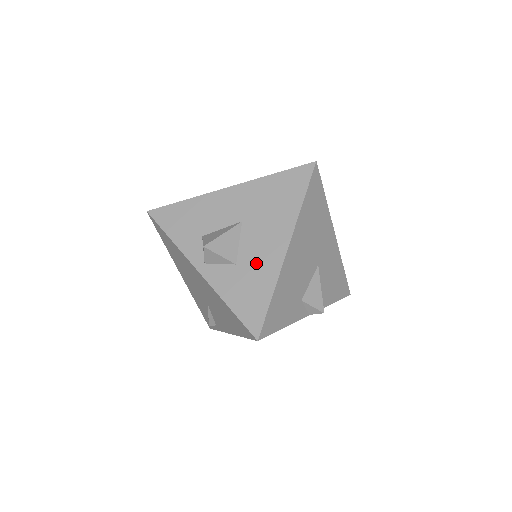
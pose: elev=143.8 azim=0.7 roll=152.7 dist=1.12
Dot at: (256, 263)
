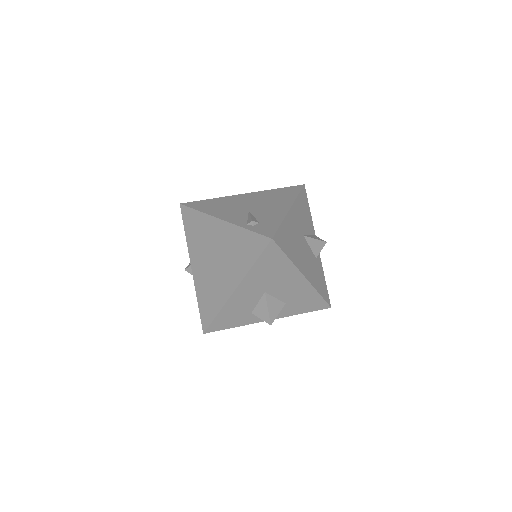
Dot at: (296, 295)
